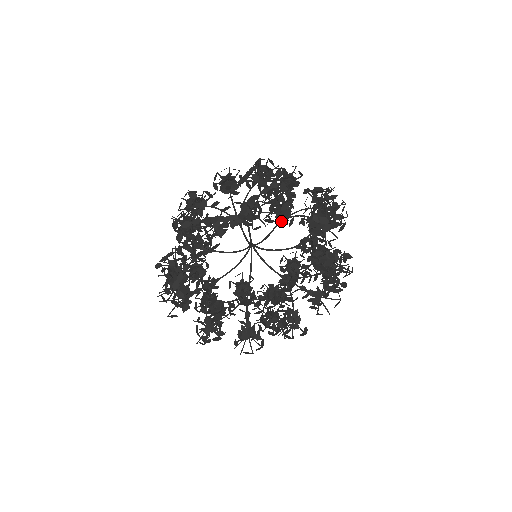
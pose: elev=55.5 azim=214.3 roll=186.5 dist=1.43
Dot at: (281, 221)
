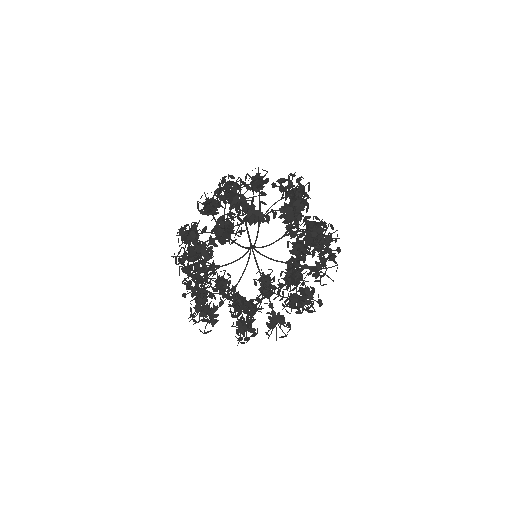
Dot at: (260, 221)
